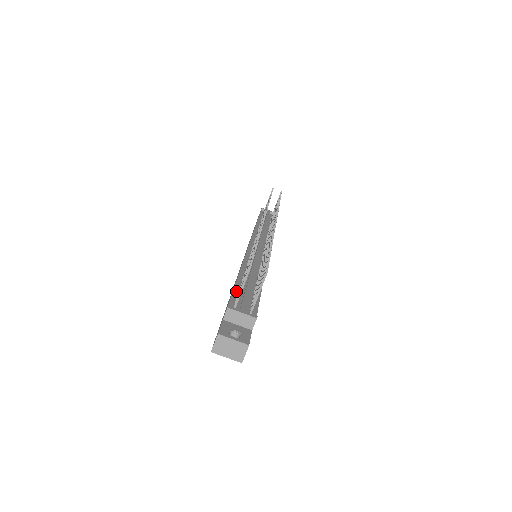
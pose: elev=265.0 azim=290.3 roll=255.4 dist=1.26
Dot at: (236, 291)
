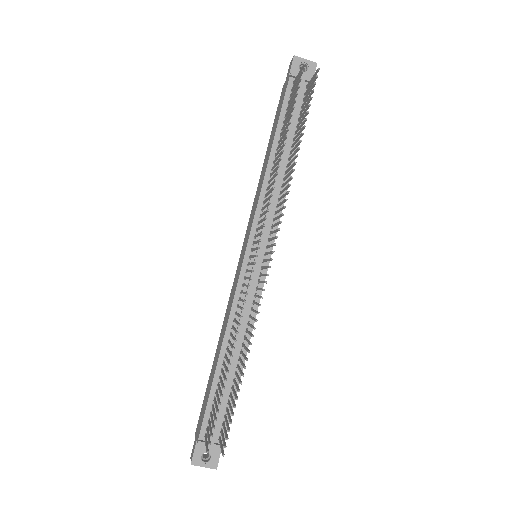
Dot at: (211, 399)
